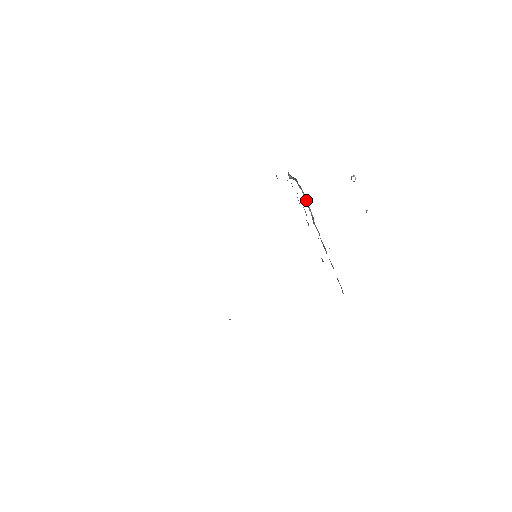
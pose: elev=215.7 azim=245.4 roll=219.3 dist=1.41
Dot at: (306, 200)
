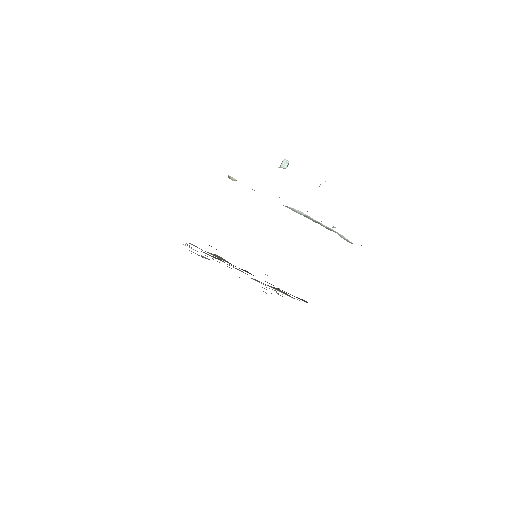
Dot at: occluded
